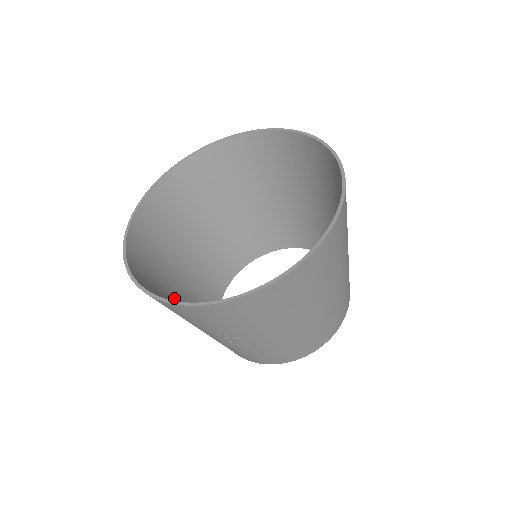
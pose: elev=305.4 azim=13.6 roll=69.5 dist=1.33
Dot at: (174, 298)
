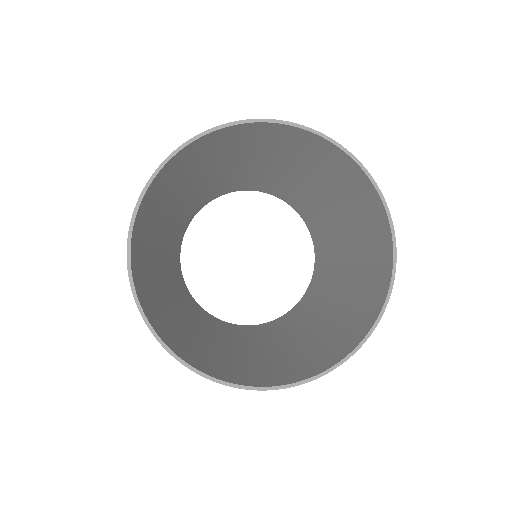
Dot at: (156, 255)
